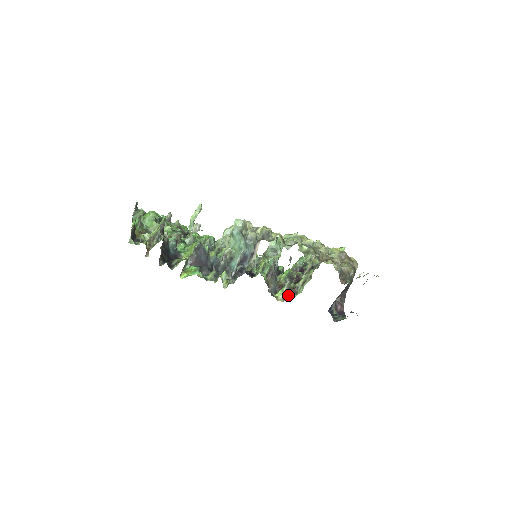
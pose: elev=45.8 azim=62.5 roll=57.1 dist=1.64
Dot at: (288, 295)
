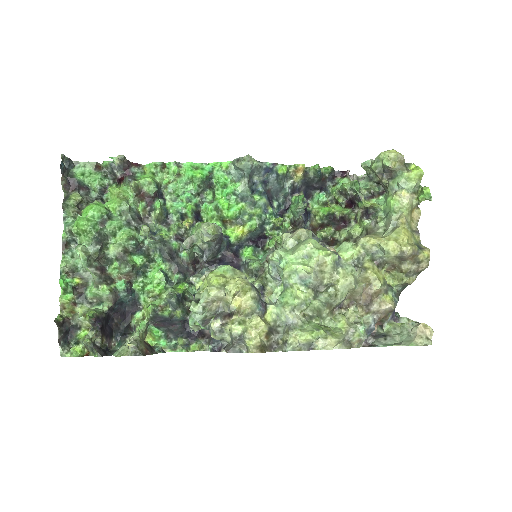
Dot at: occluded
